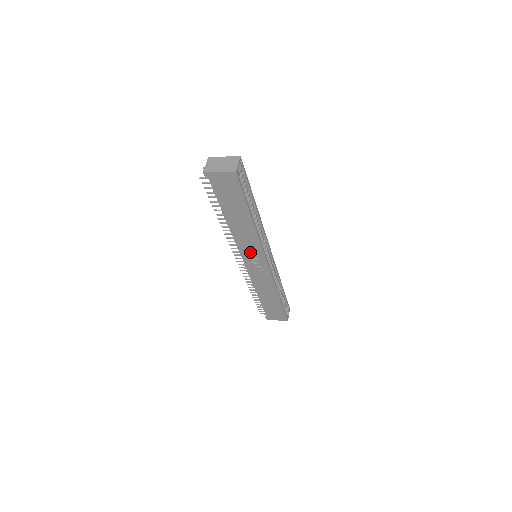
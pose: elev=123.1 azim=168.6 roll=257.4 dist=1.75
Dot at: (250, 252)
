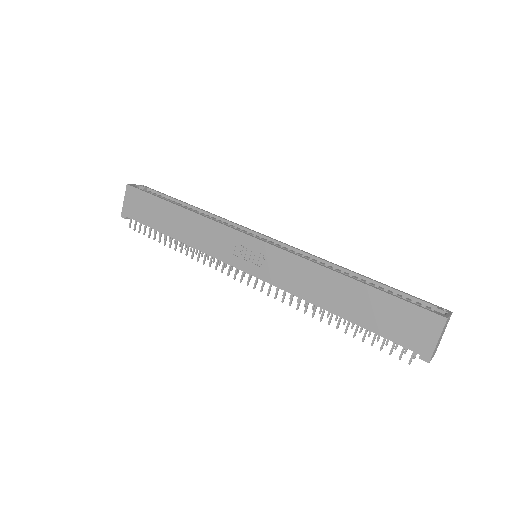
Dot at: (228, 248)
